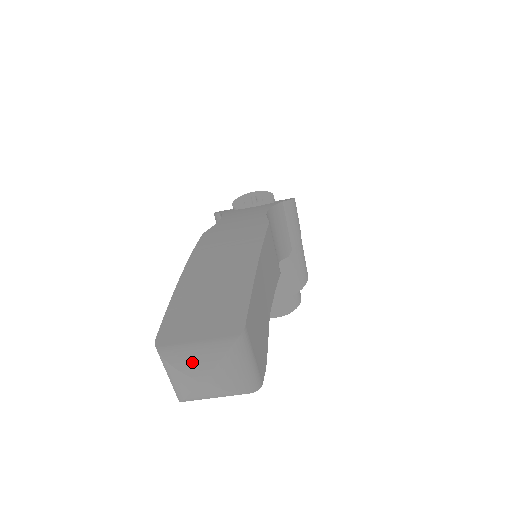
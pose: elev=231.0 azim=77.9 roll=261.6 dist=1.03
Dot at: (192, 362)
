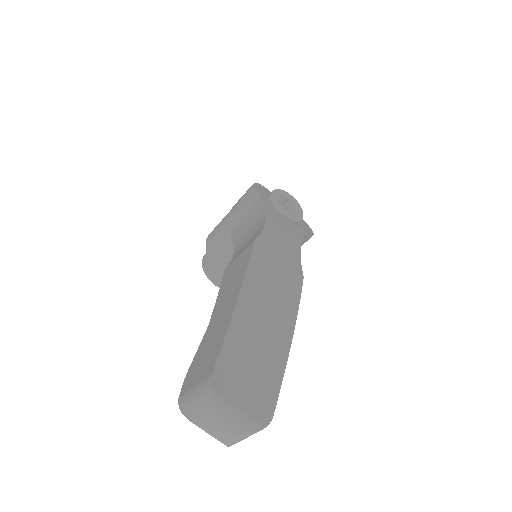
Dot at: (228, 420)
